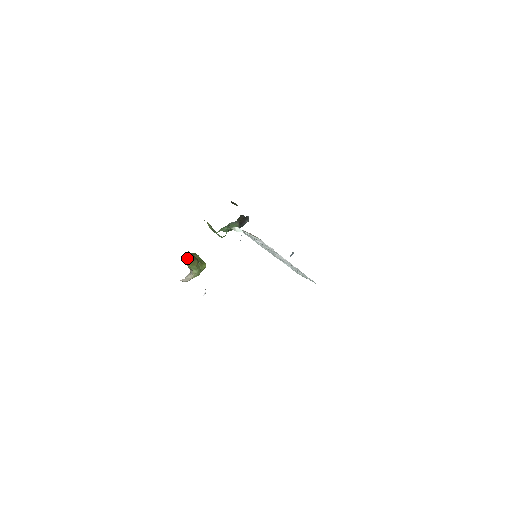
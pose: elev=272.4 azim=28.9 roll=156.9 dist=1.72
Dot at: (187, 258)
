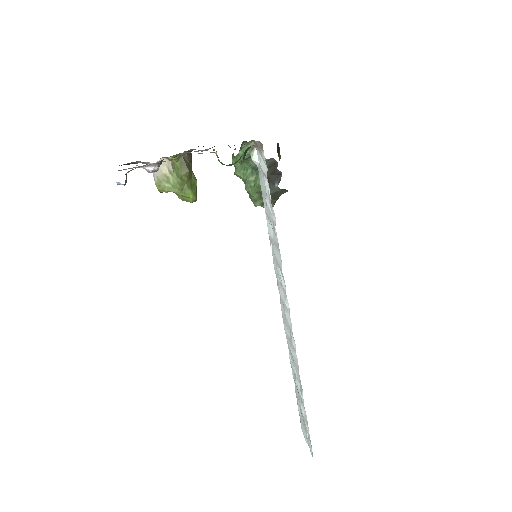
Dot at: (182, 156)
